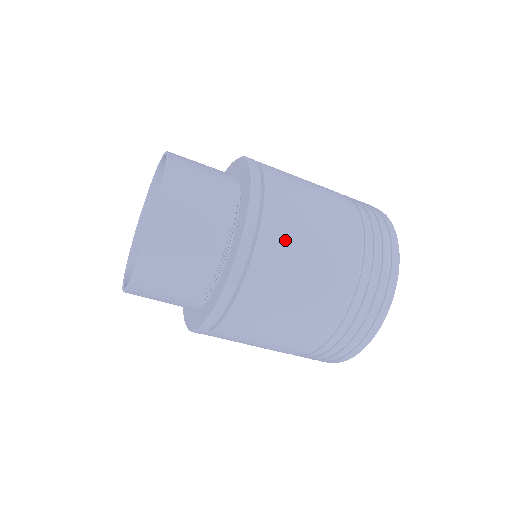
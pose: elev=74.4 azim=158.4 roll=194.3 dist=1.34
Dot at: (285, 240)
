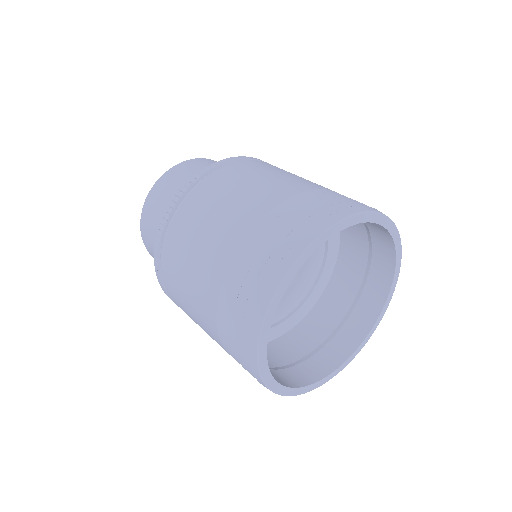
Dot at: (175, 292)
